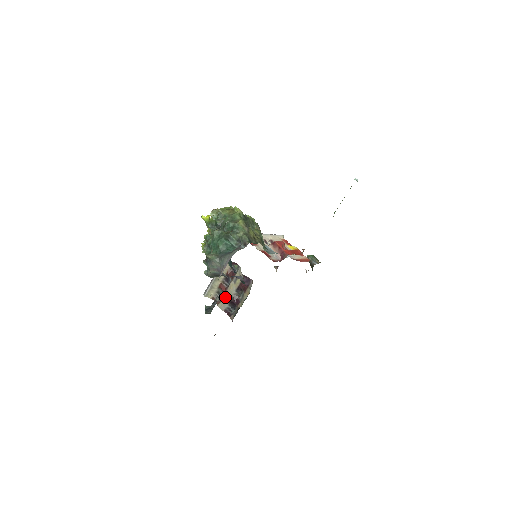
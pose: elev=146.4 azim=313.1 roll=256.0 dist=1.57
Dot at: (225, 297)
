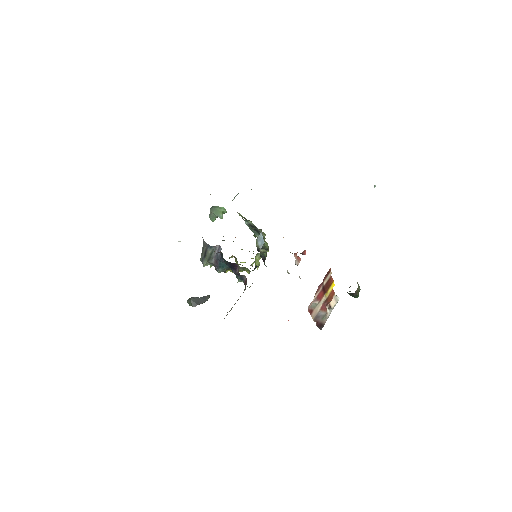
Dot at: occluded
